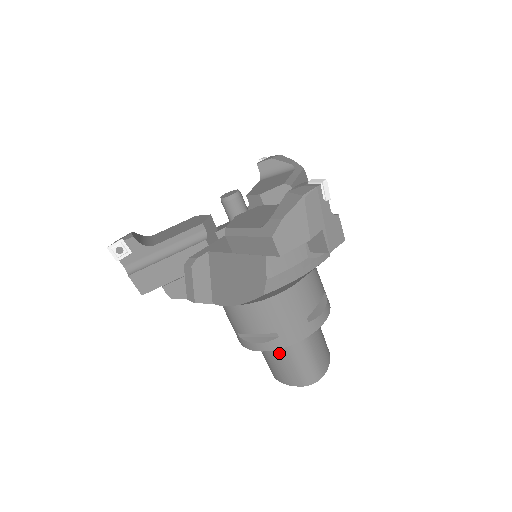
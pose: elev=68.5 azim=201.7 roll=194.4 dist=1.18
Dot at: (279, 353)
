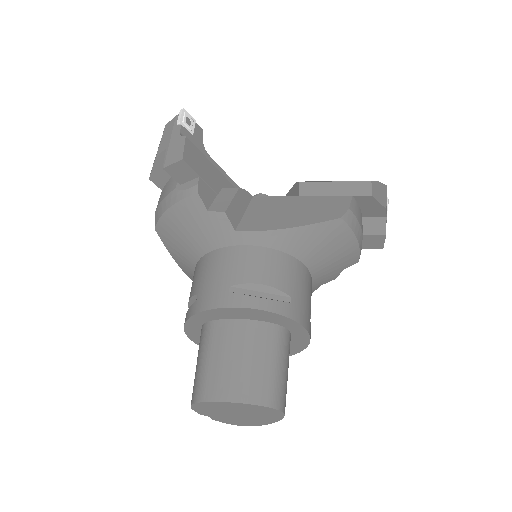
Dot at: (259, 342)
